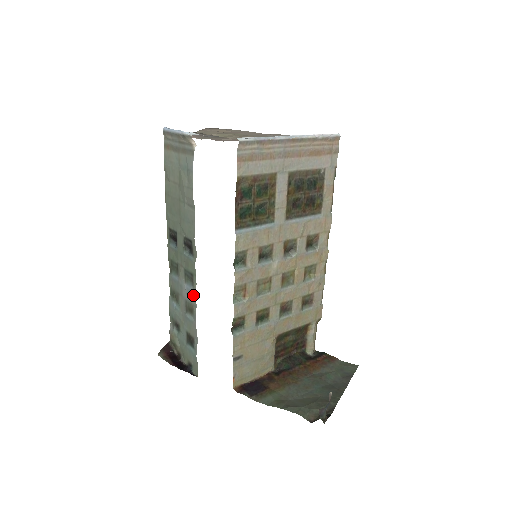
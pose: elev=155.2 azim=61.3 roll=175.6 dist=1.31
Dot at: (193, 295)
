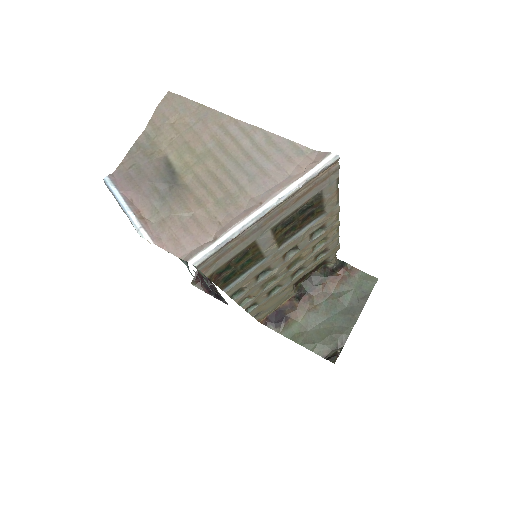
Dot at: occluded
